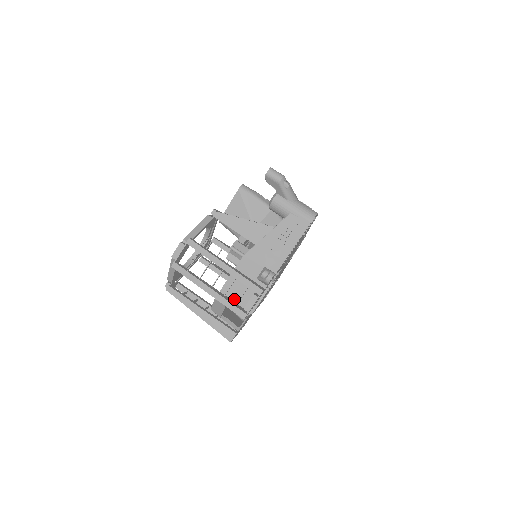
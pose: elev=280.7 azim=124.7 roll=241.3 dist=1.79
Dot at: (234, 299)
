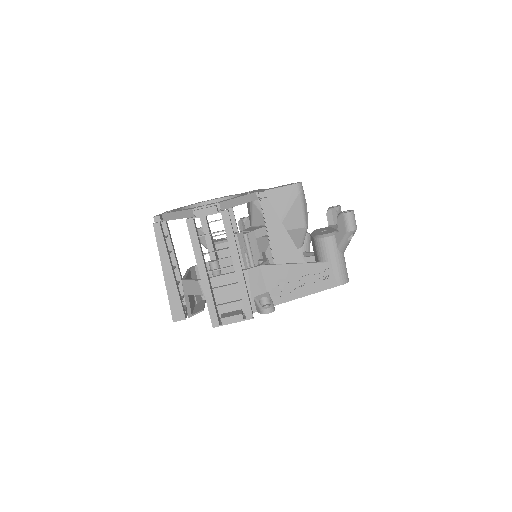
Dot at: (216, 297)
